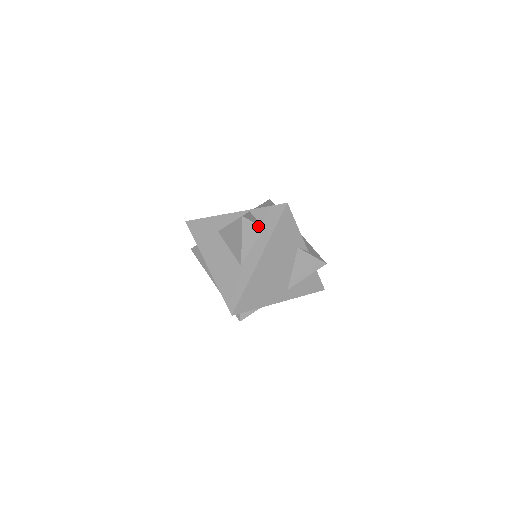
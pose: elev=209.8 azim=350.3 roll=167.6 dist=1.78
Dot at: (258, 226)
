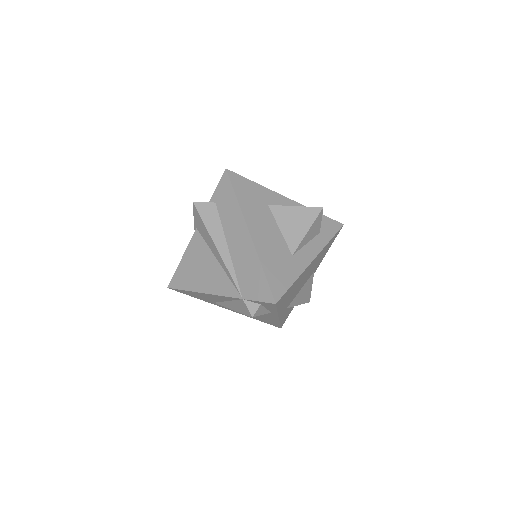
Dot at: (320, 227)
